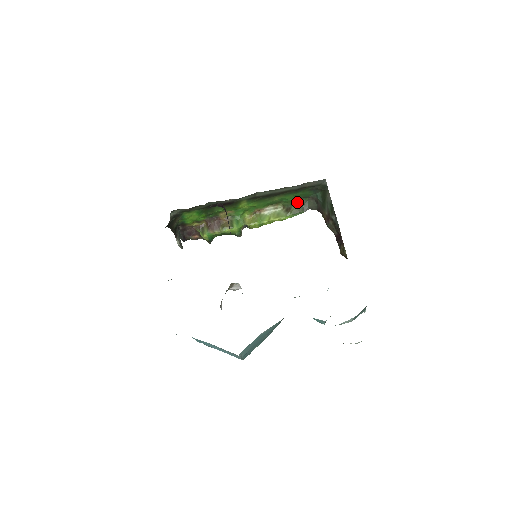
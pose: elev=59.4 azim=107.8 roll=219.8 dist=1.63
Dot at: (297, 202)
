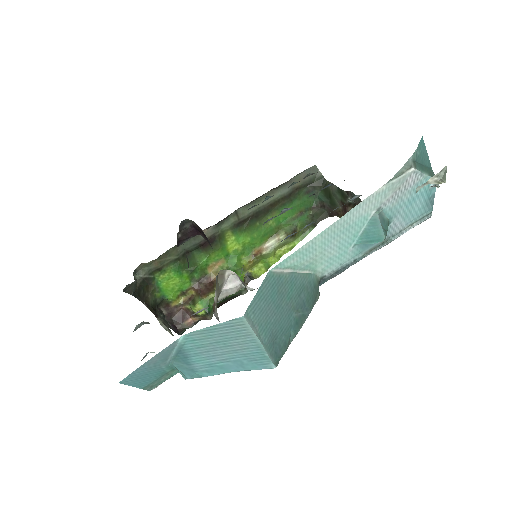
Dot at: (300, 220)
